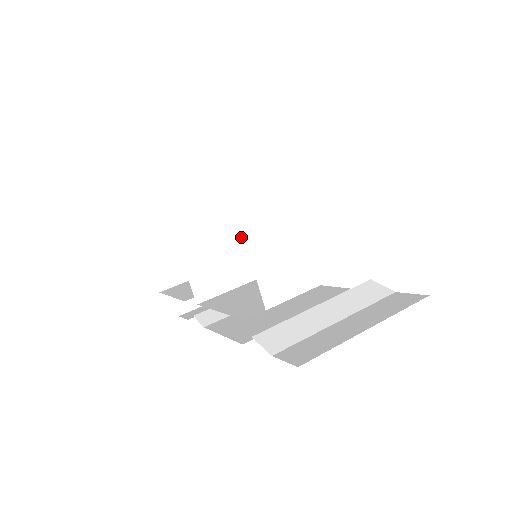
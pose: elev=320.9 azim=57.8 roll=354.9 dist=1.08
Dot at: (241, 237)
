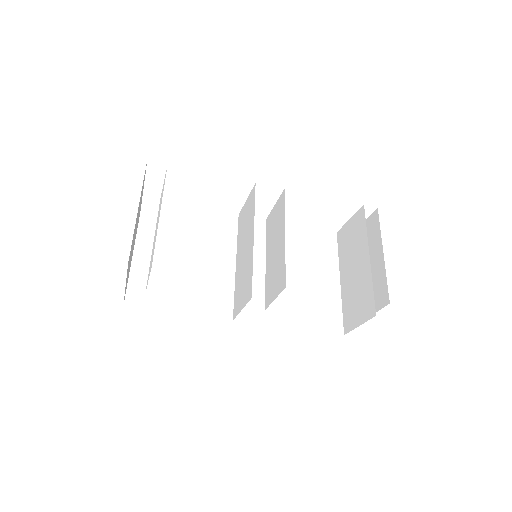
Dot at: (277, 262)
